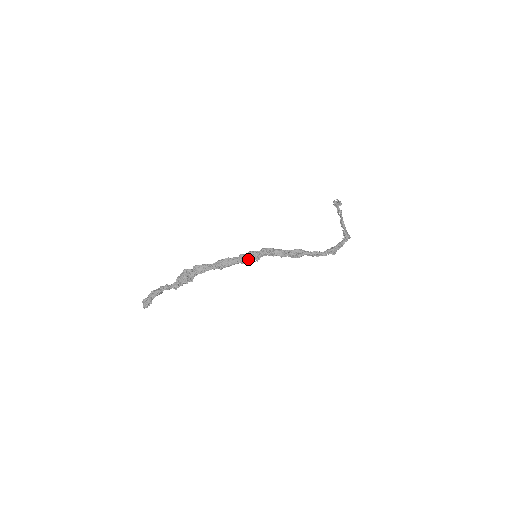
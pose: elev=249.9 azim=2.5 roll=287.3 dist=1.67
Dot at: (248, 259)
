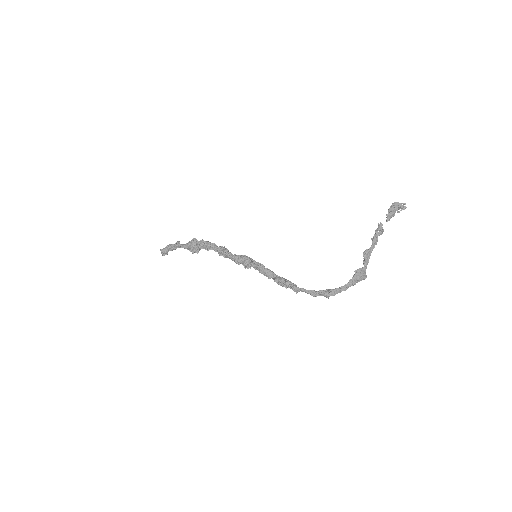
Dot at: (239, 263)
